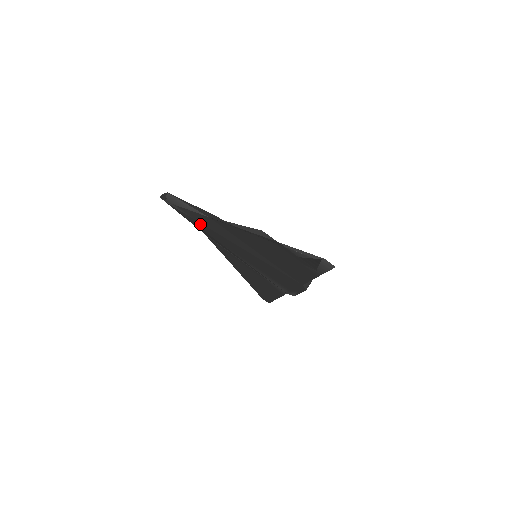
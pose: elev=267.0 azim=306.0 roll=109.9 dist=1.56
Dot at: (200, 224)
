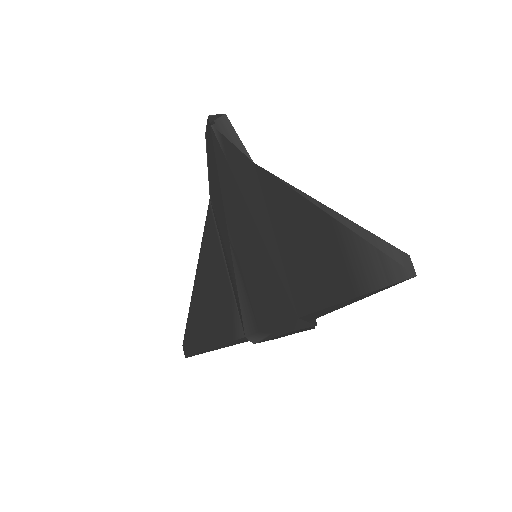
Dot at: (228, 172)
